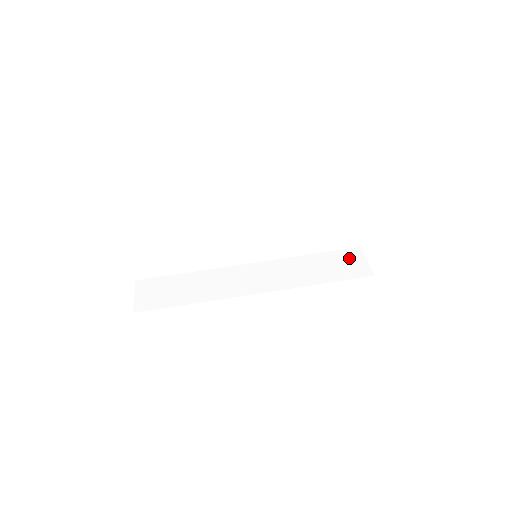
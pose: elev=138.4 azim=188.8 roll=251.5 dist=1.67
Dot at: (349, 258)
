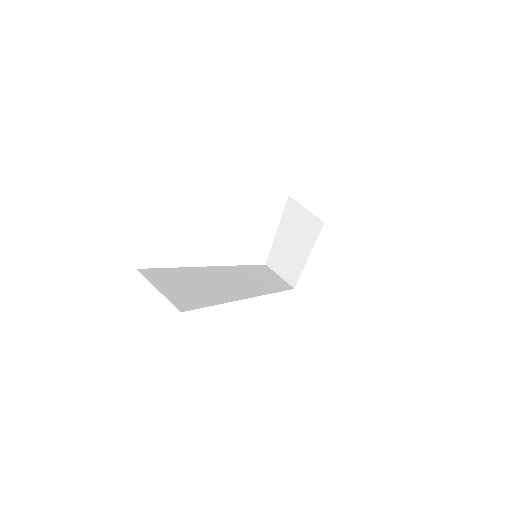
Dot at: (270, 273)
